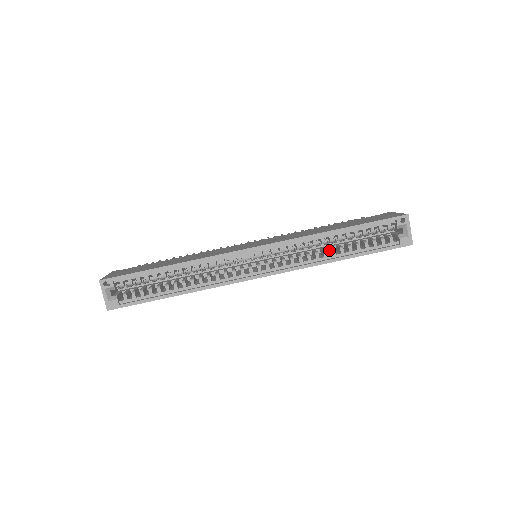
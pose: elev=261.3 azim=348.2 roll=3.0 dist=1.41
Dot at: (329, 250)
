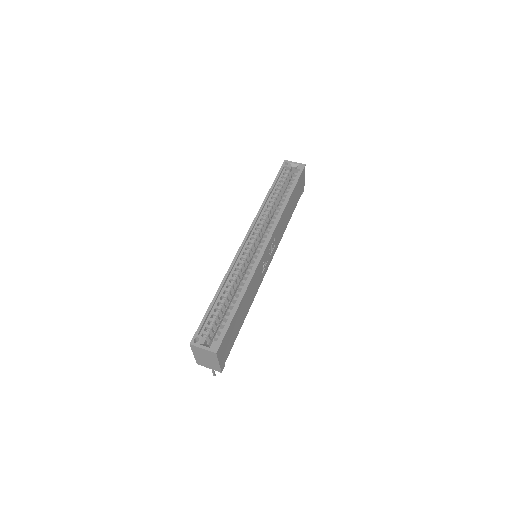
Dot at: occluded
